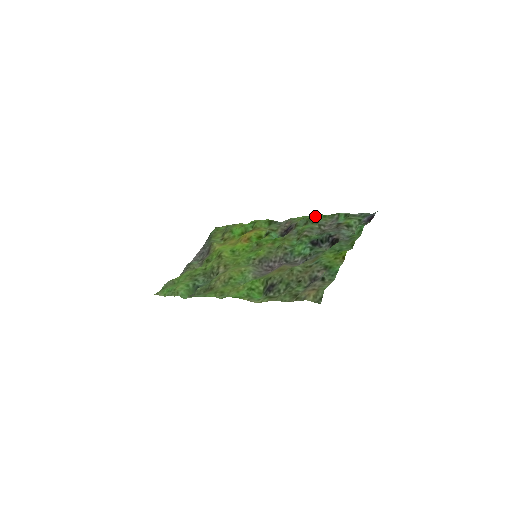
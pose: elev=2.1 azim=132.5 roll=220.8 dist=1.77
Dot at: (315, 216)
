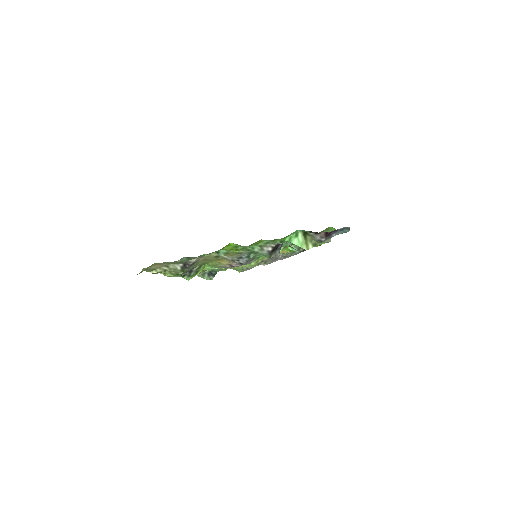
Dot at: (325, 229)
